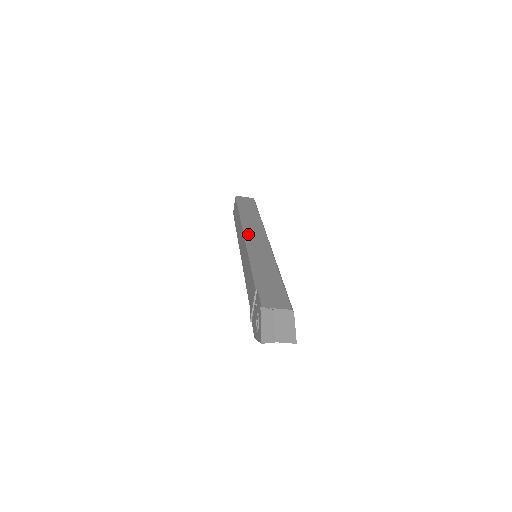
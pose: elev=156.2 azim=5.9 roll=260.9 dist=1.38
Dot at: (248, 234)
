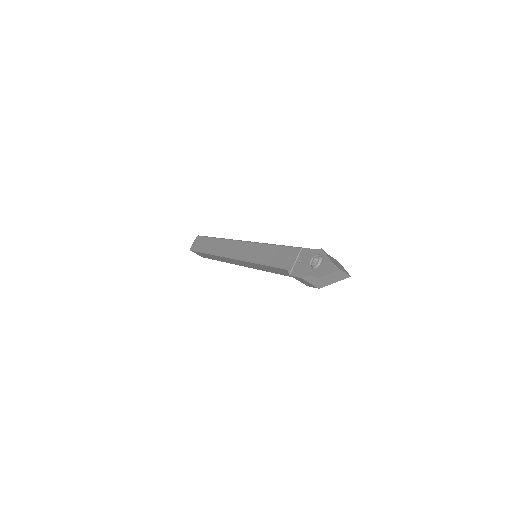
Dot at: occluded
